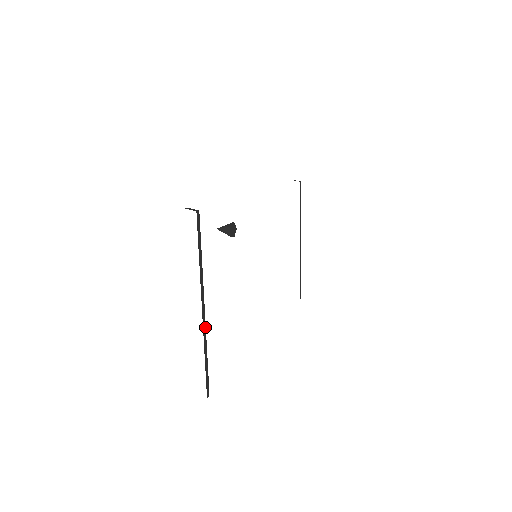
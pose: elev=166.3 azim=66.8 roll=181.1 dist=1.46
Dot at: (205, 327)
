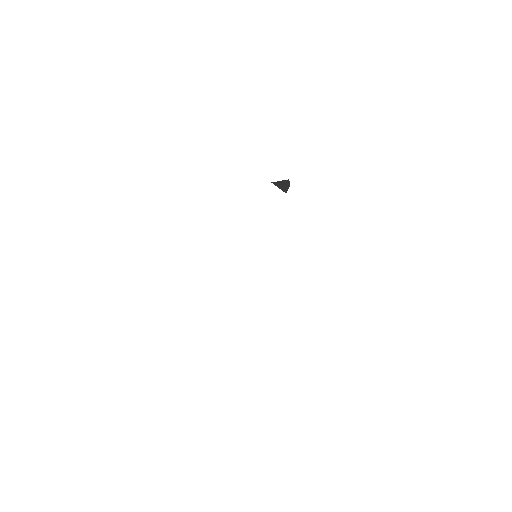
Dot at: occluded
